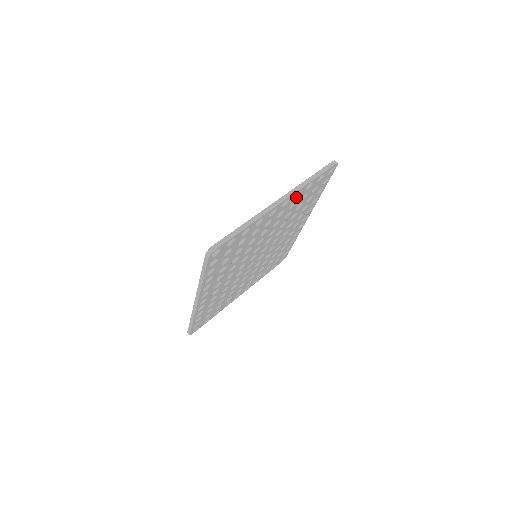
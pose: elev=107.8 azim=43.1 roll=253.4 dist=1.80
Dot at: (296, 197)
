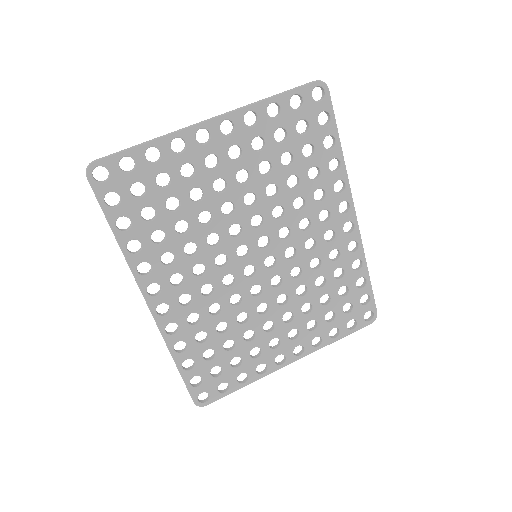
Dot at: (253, 126)
